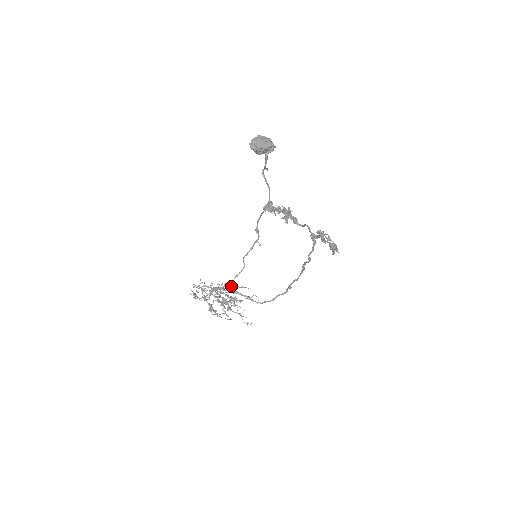
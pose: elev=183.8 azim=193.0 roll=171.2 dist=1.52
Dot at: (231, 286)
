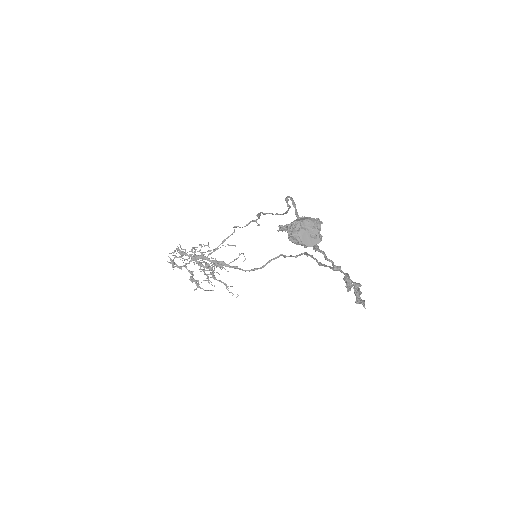
Dot at: occluded
